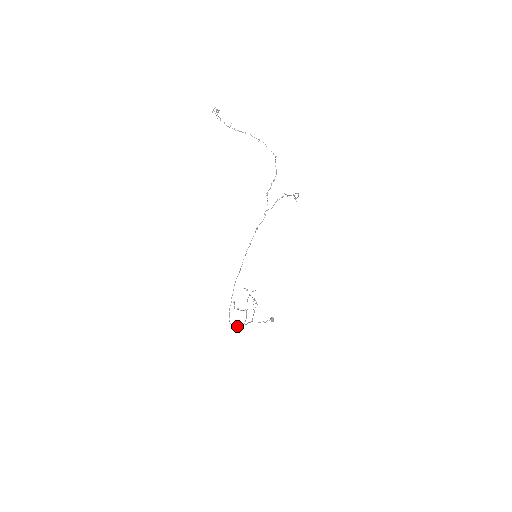
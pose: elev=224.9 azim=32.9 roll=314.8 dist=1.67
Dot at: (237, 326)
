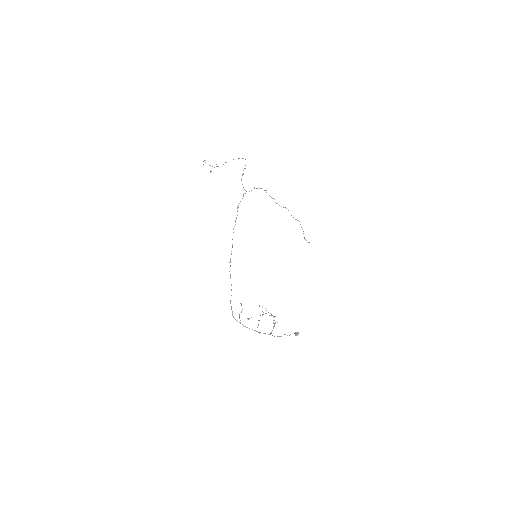
Dot at: occluded
